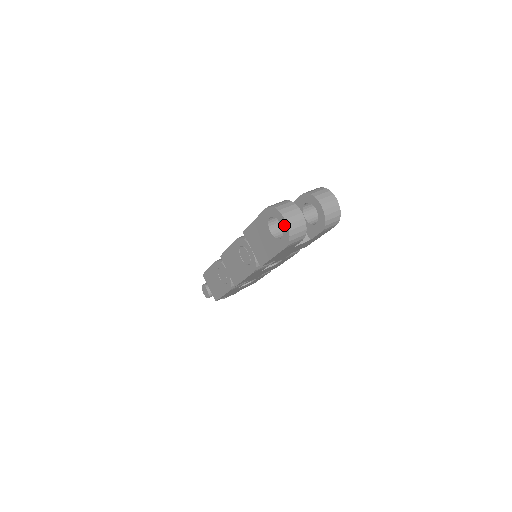
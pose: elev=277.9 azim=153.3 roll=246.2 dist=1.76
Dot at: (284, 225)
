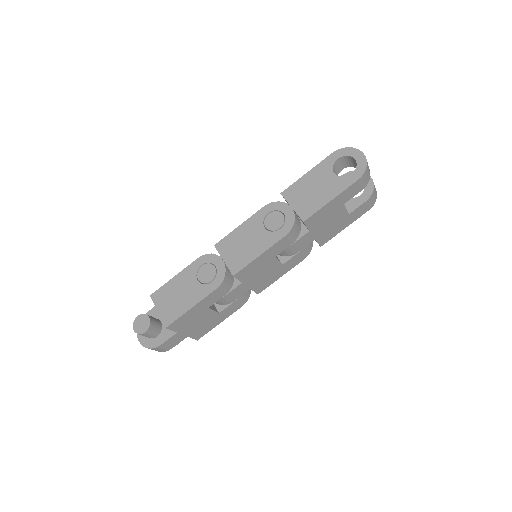
Dot at: (360, 158)
